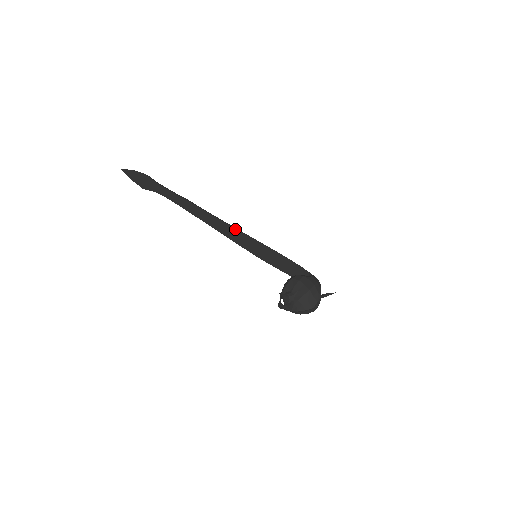
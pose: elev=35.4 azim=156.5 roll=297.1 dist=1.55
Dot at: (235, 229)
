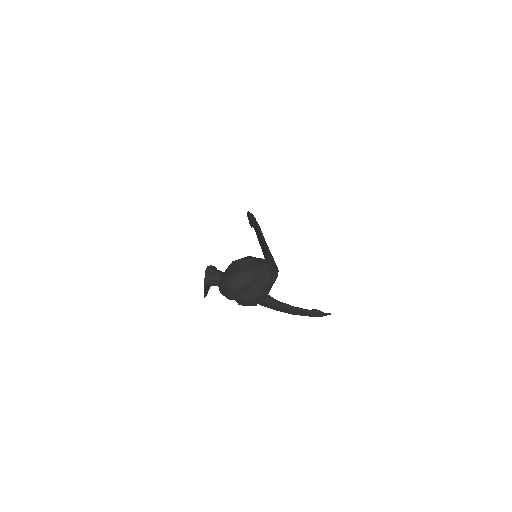
Dot at: occluded
